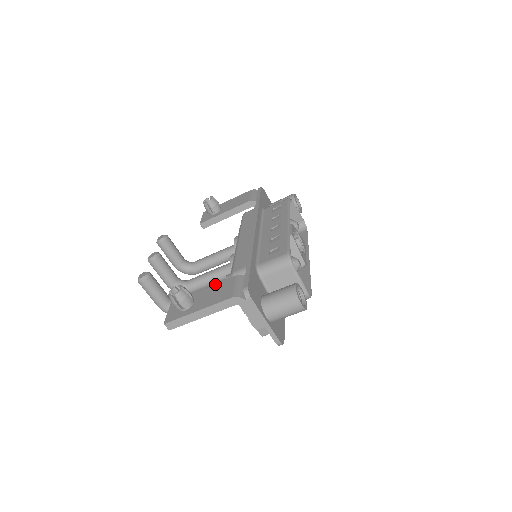
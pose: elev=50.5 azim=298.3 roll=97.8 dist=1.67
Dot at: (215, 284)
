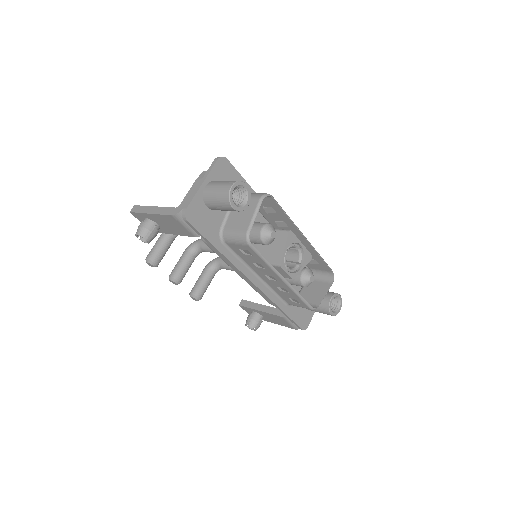
Dot at: (268, 314)
